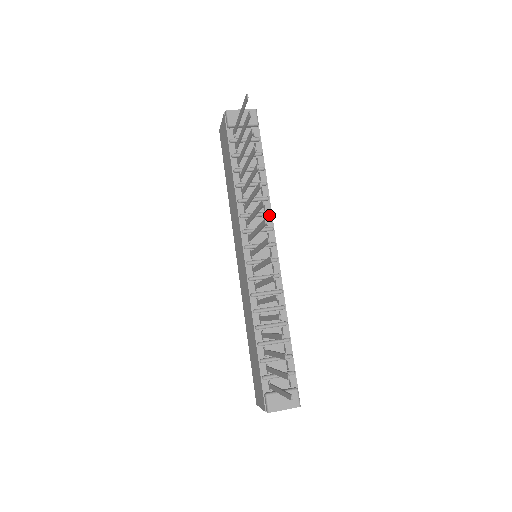
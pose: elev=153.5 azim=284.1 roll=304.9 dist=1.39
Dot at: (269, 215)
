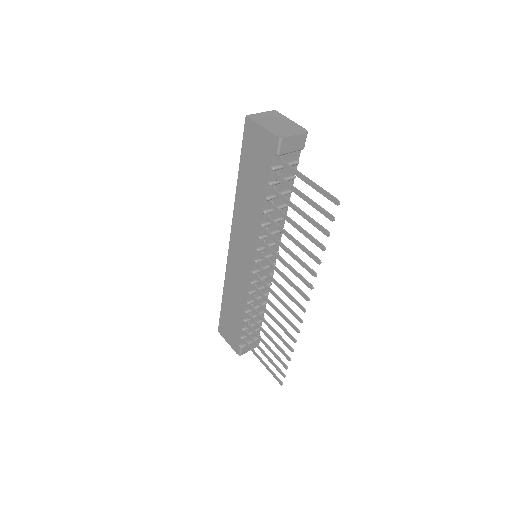
Dot at: occluded
